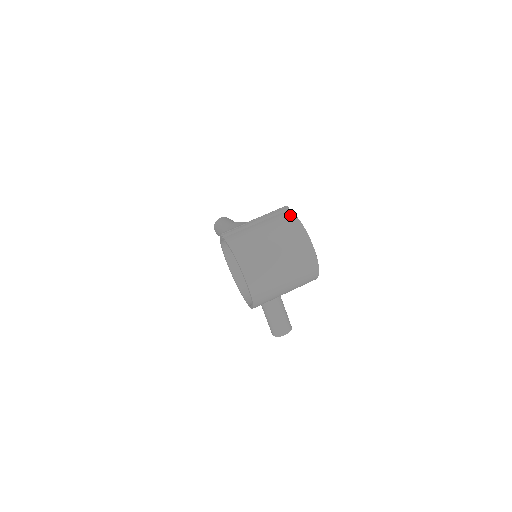
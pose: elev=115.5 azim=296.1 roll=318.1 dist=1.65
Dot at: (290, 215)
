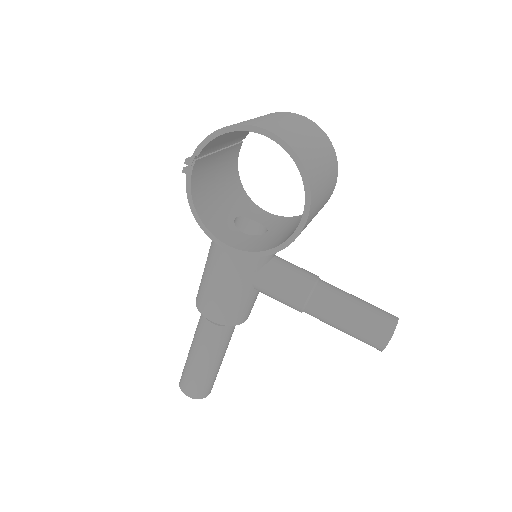
Dot at: occluded
